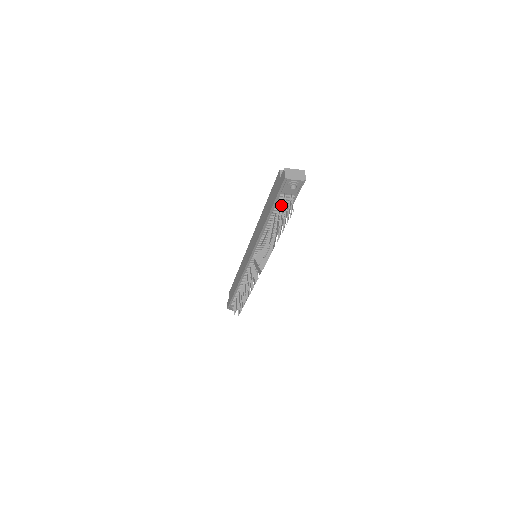
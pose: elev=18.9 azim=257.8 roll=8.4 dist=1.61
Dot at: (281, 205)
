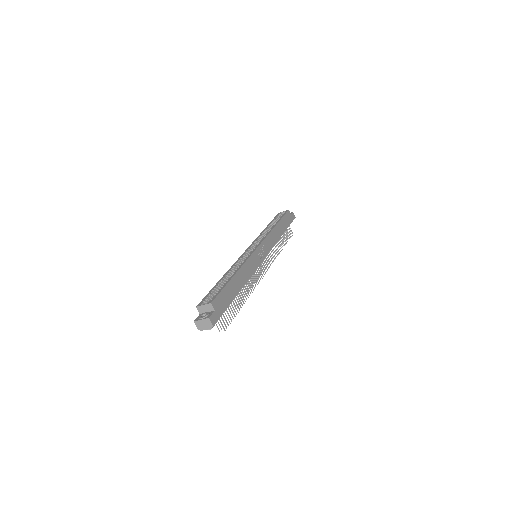
Dot at: occluded
